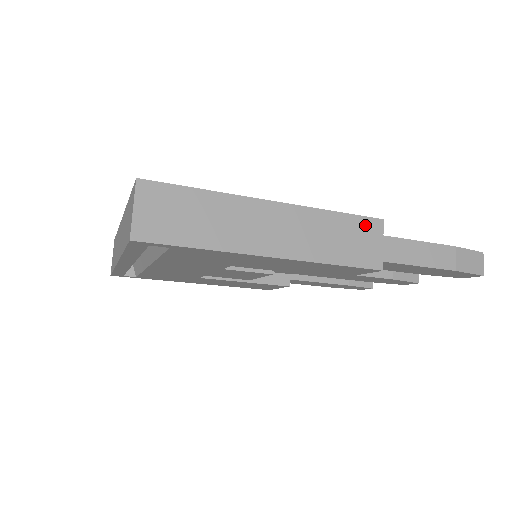
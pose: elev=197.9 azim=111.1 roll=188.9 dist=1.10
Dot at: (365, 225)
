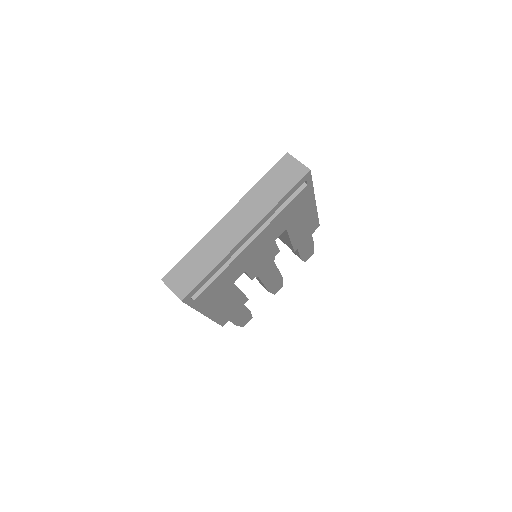
Dot at: occluded
